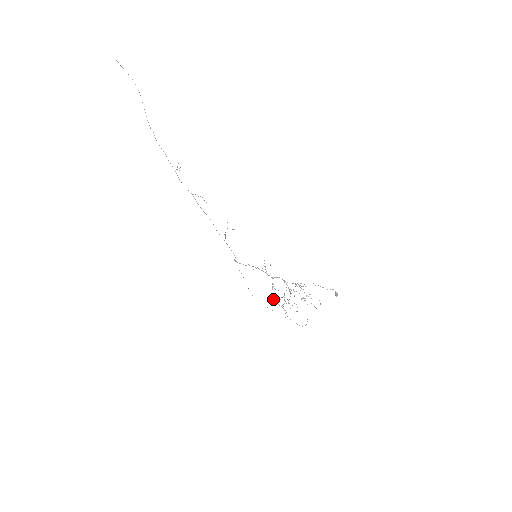
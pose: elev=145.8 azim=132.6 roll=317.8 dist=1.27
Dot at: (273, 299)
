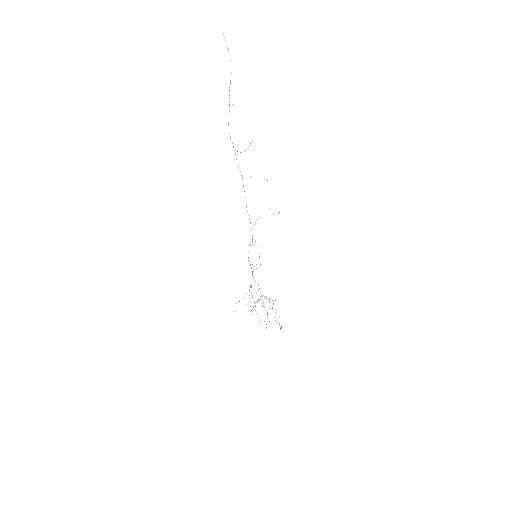
Dot at: occluded
